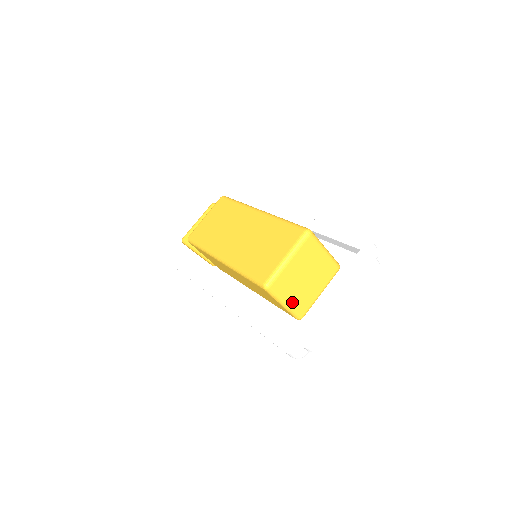
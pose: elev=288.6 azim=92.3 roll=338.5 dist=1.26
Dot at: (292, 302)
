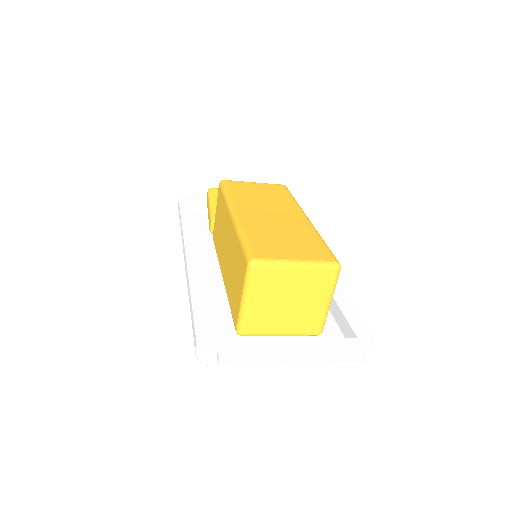
Dot at: (253, 308)
